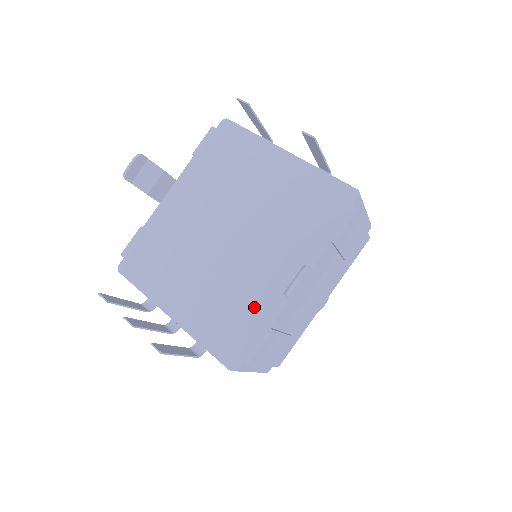
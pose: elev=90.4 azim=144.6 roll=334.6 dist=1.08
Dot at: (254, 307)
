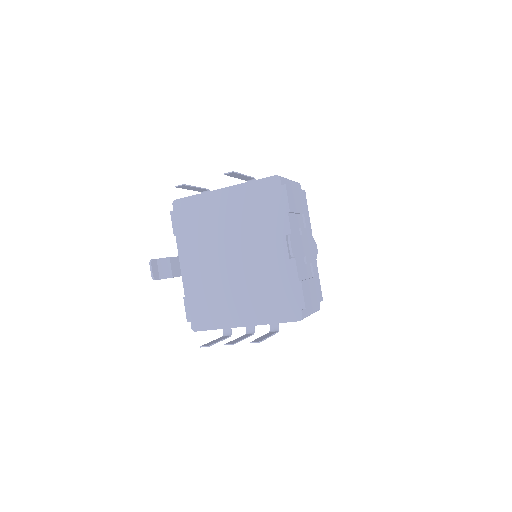
Dot at: (282, 280)
